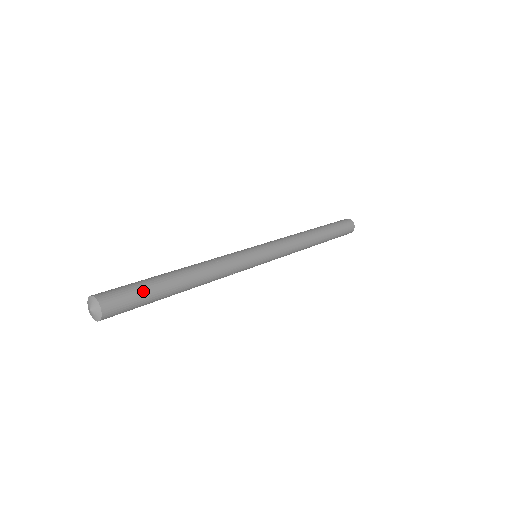
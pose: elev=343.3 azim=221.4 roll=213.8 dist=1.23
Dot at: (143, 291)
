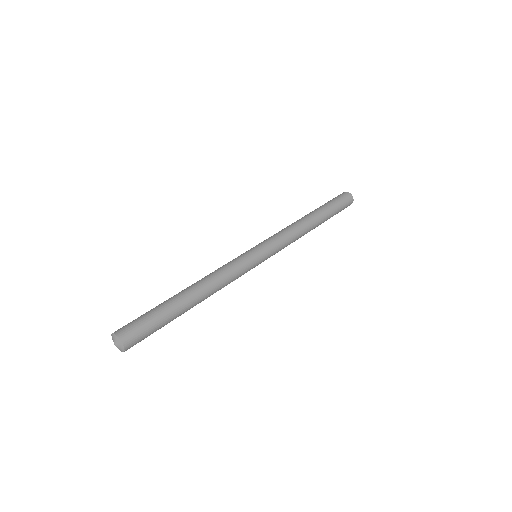
Dot at: (156, 320)
